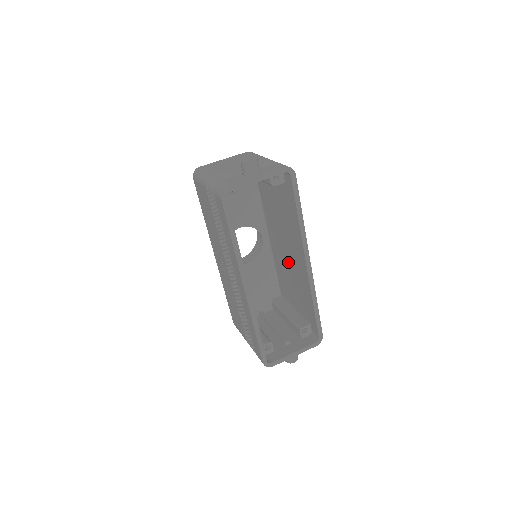
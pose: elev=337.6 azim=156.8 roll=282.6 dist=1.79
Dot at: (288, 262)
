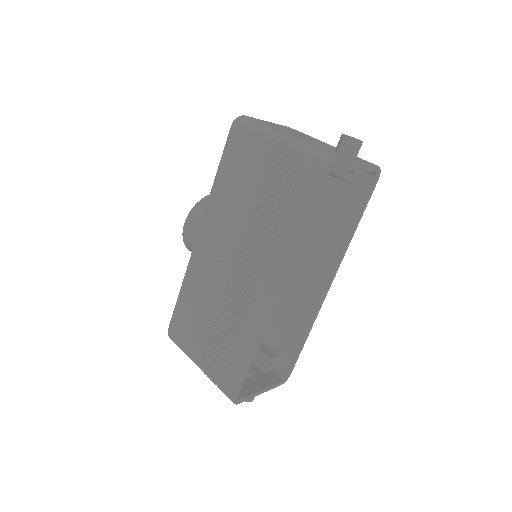
Dot at: occluded
